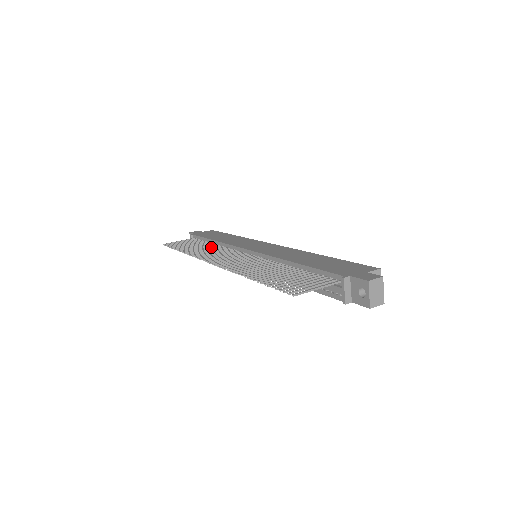
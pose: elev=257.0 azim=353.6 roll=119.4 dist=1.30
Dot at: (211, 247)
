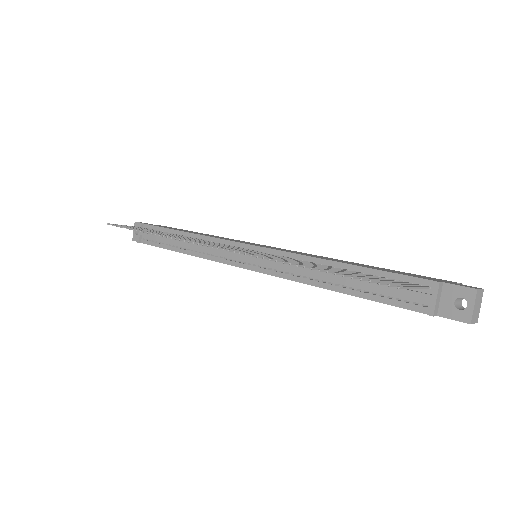
Dot at: occluded
